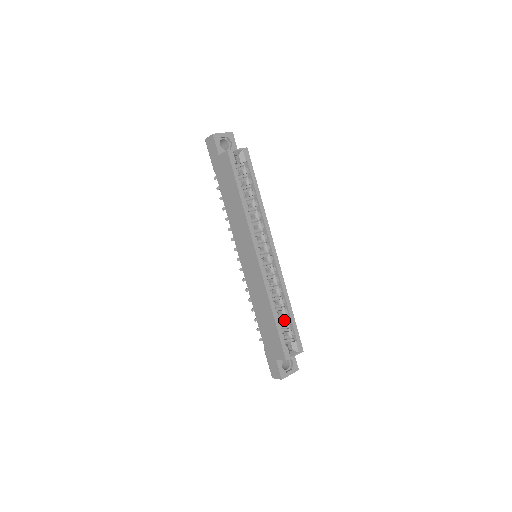
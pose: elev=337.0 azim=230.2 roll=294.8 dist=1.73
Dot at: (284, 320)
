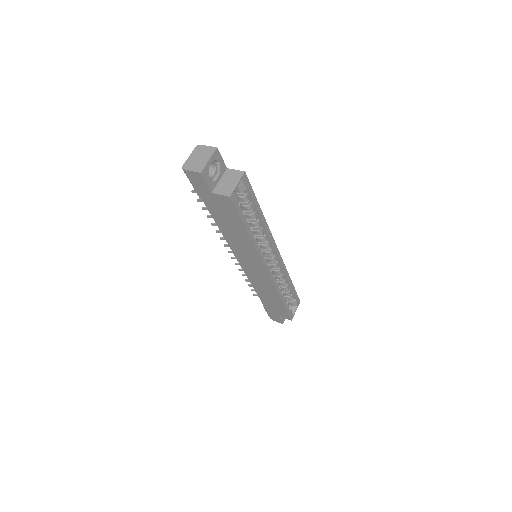
Dot at: (285, 291)
